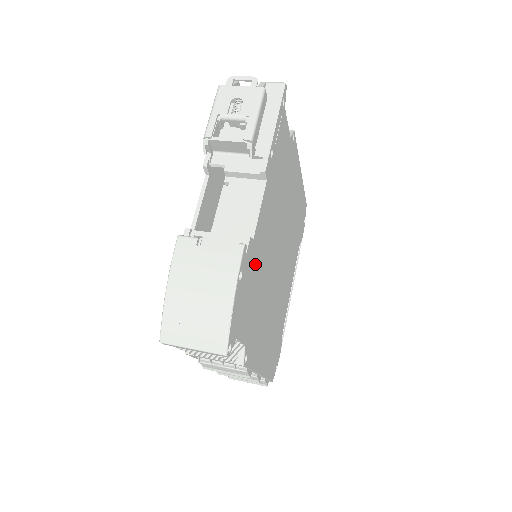
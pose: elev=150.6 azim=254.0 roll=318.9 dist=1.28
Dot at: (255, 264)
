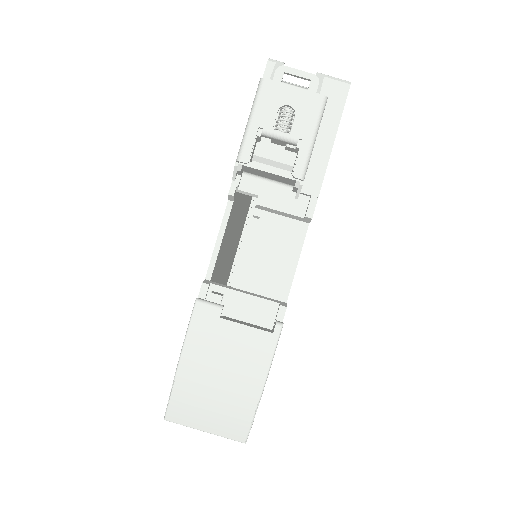
Dot at: occluded
